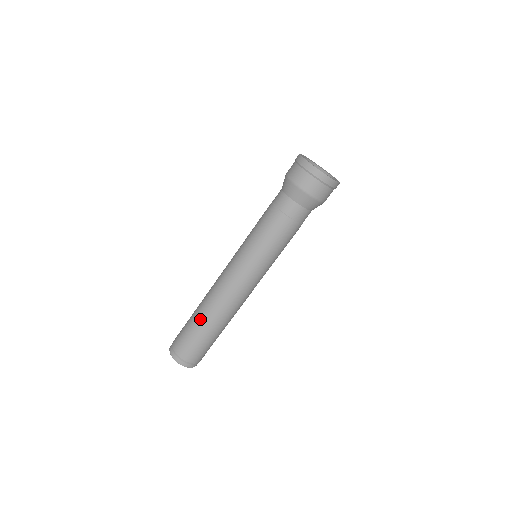
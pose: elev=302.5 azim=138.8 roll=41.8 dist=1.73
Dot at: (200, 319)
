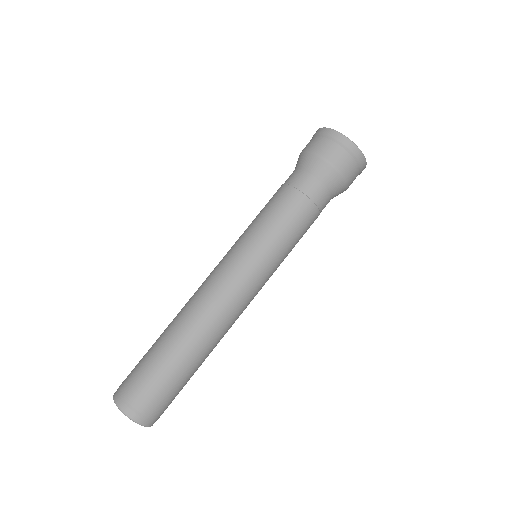
Dot at: (164, 331)
